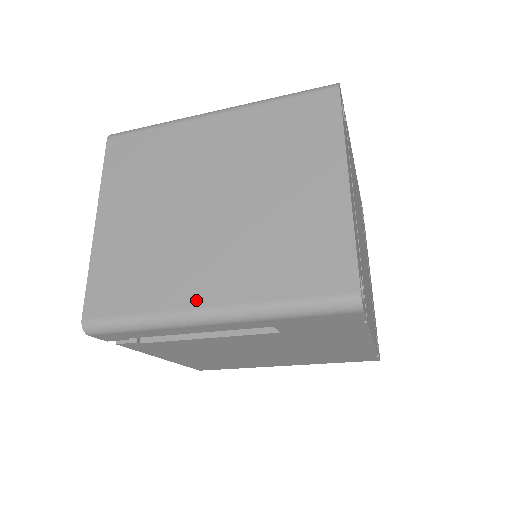
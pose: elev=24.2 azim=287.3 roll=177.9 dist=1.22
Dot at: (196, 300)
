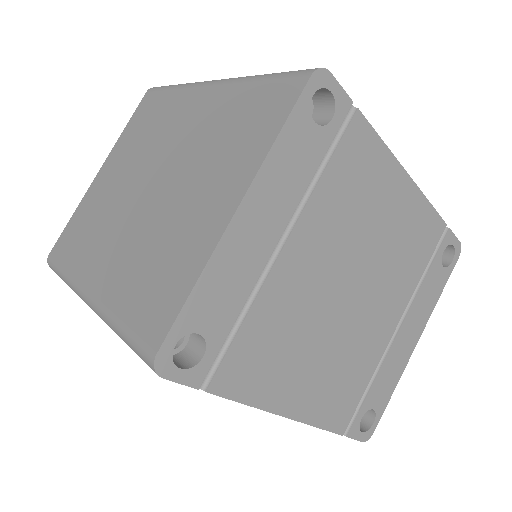
Dot at: (88, 279)
